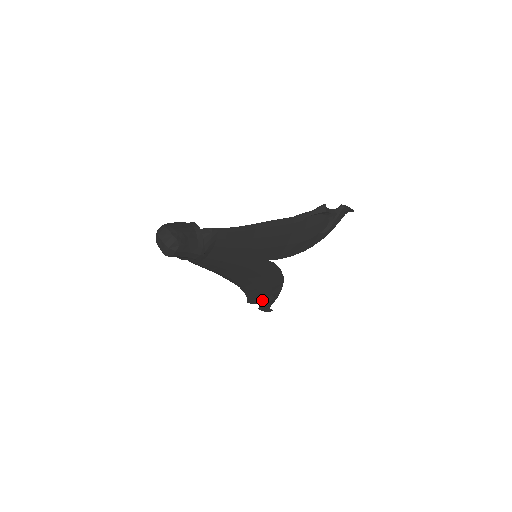
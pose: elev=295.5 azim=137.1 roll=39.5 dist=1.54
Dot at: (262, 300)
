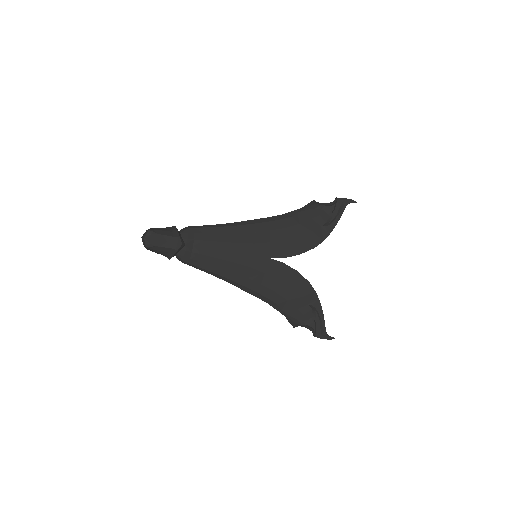
Dot at: (307, 320)
